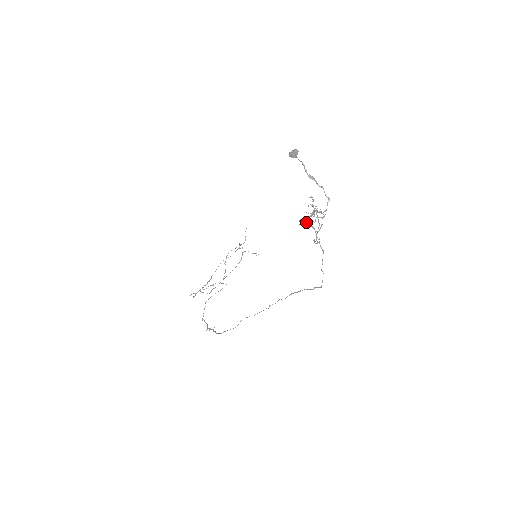
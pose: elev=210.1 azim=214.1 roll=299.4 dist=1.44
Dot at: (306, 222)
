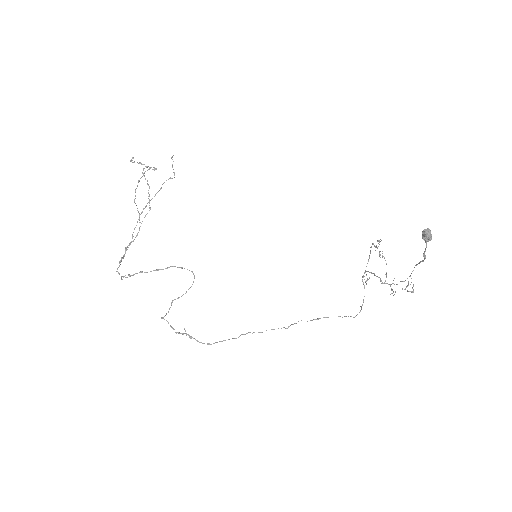
Dot at: (392, 289)
